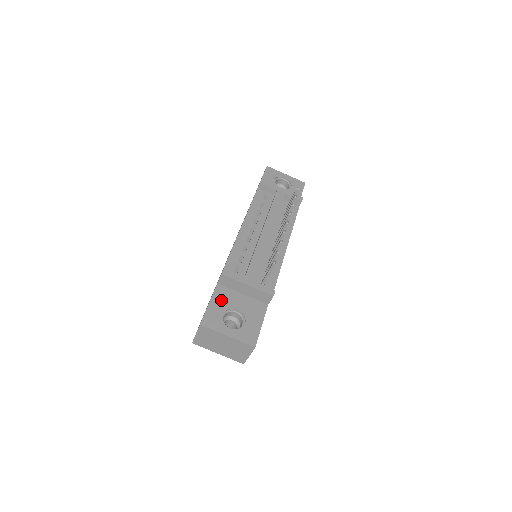
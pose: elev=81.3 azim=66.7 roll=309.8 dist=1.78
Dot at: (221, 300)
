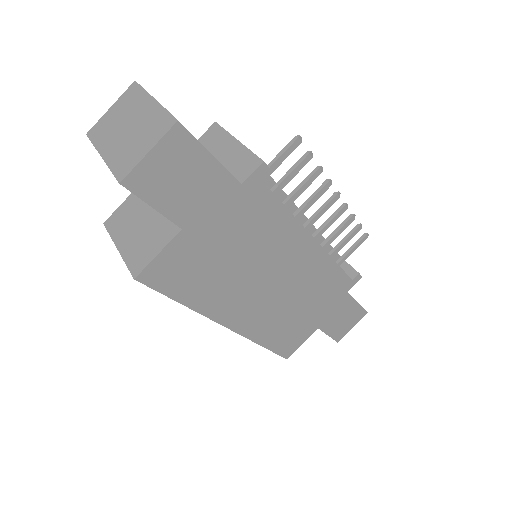
Dot at: occluded
